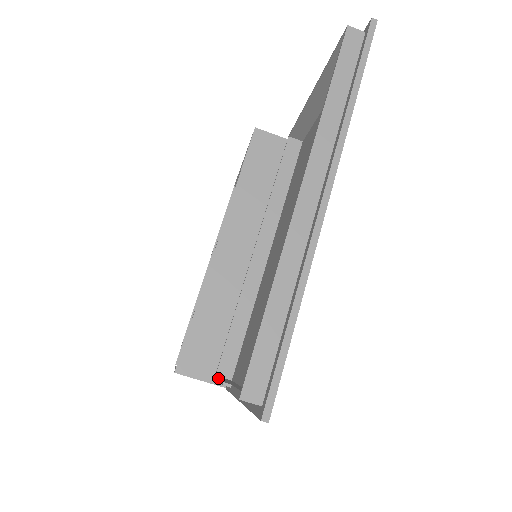
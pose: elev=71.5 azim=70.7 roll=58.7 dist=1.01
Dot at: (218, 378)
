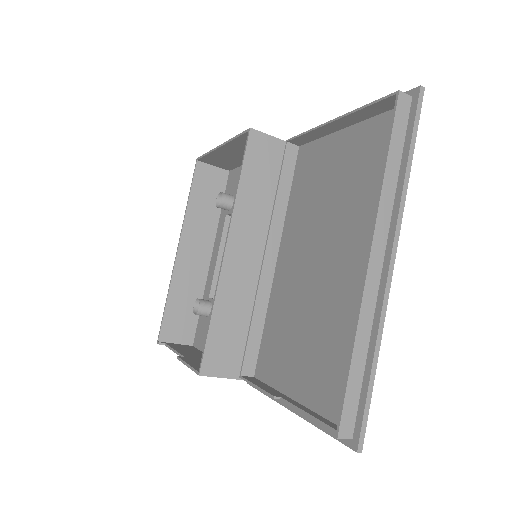
Dot at: (254, 384)
